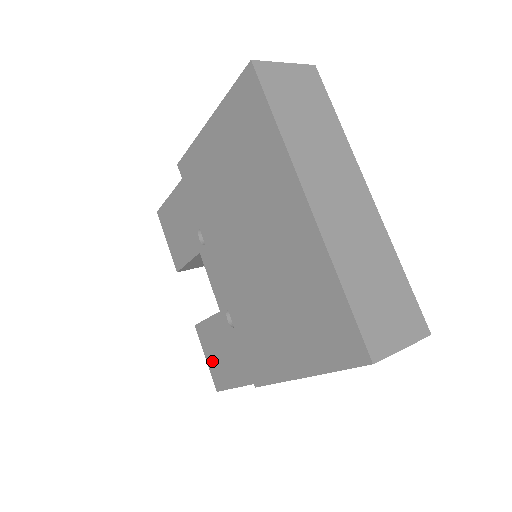
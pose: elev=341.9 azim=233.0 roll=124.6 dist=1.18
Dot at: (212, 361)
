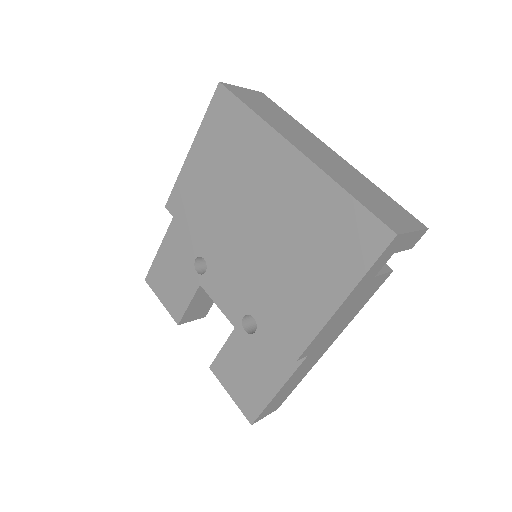
Dot at: (238, 392)
